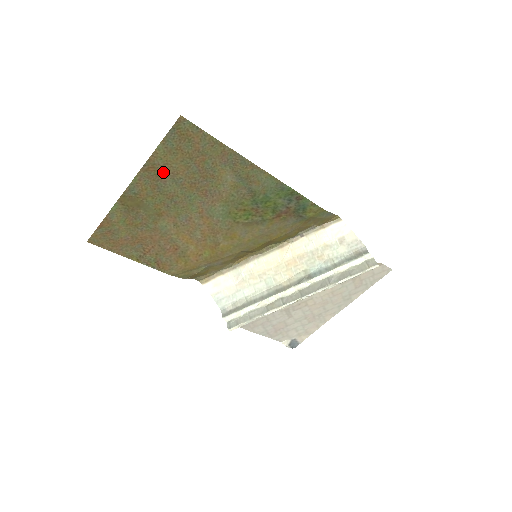
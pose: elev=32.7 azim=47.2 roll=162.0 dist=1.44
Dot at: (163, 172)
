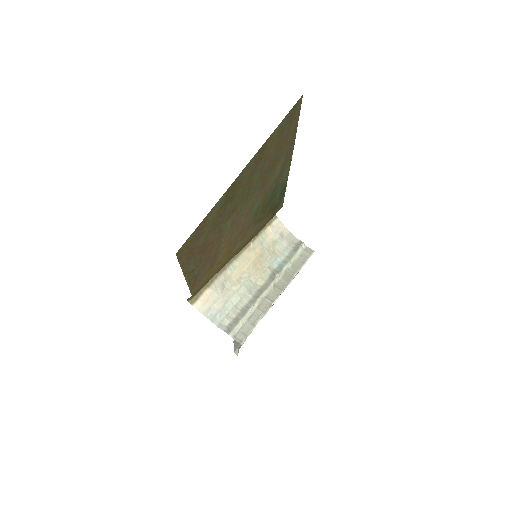
Dot at: (264, 156)
